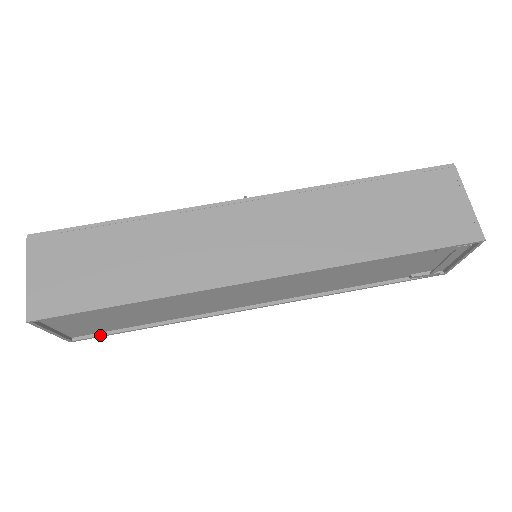
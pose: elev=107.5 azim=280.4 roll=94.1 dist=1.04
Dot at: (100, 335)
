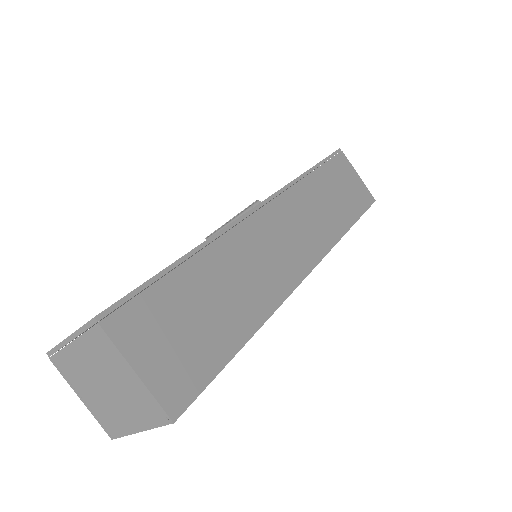
Dot at: occluded
